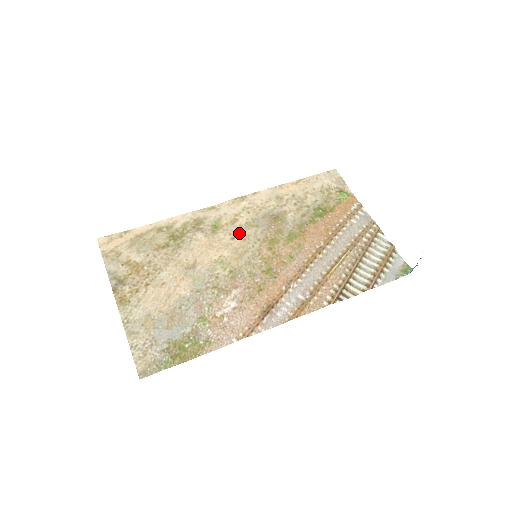
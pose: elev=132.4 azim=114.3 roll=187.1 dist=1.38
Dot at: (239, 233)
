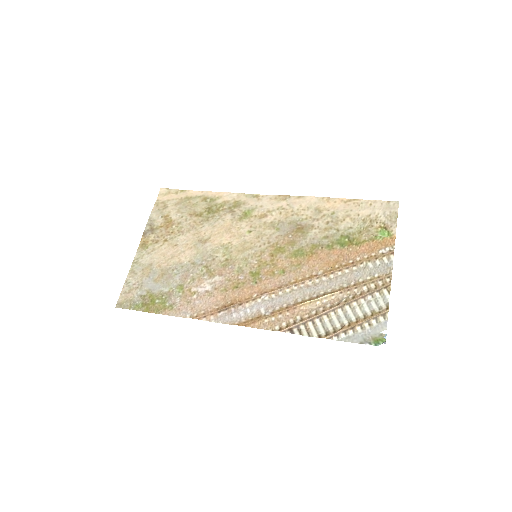
Dot at: (258, 229)
